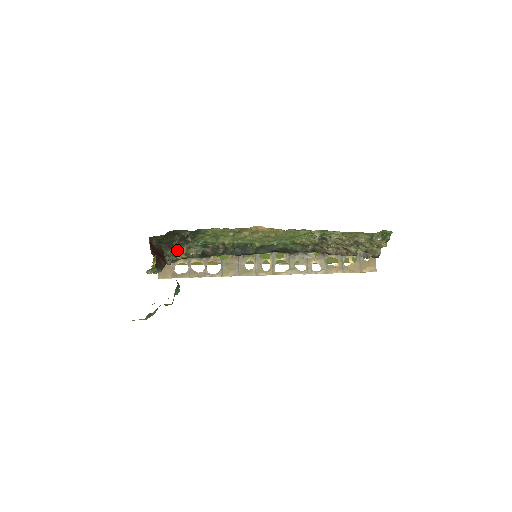
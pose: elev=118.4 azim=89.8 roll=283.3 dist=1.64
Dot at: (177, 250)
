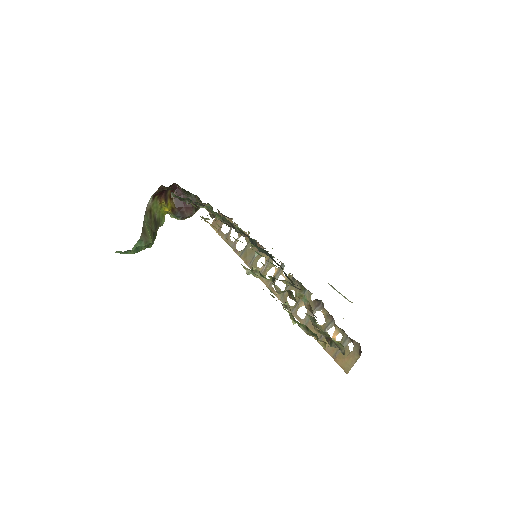
Dot at: (212, 207)
